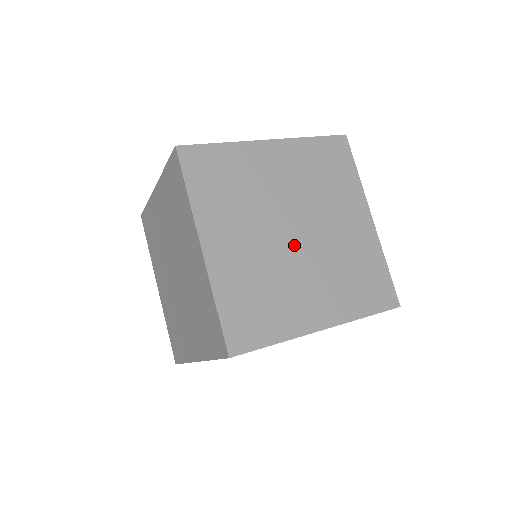
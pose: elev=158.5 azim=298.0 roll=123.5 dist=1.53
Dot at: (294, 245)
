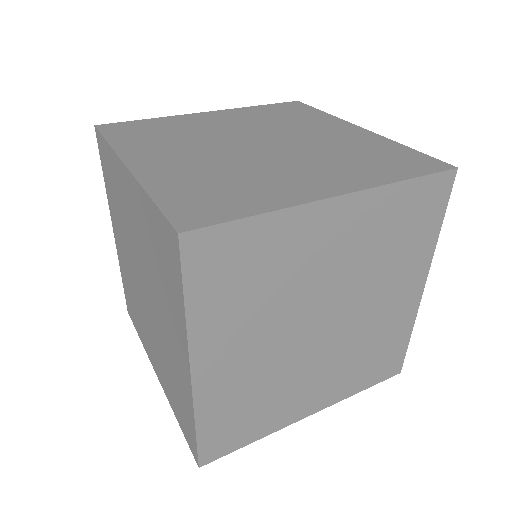
Dot at: (260, 151)
